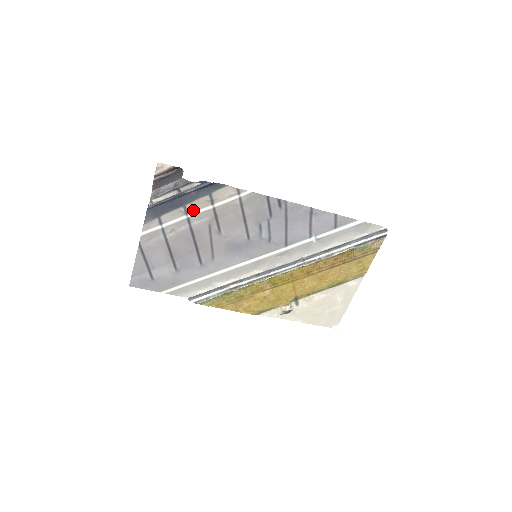
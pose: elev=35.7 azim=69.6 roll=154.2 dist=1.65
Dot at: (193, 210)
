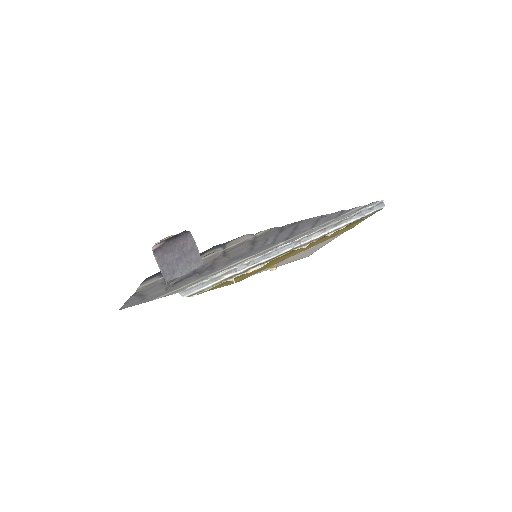
Dot at: occluded
